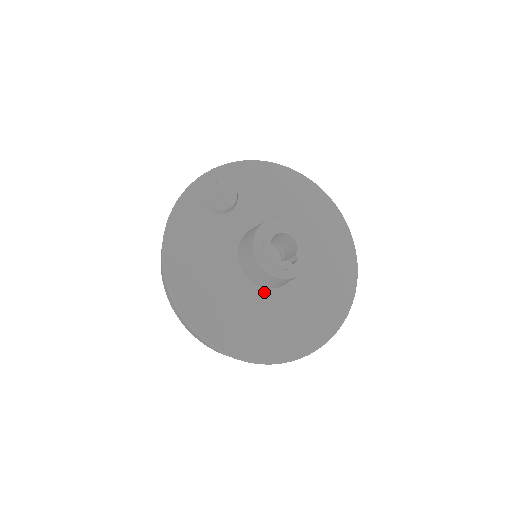
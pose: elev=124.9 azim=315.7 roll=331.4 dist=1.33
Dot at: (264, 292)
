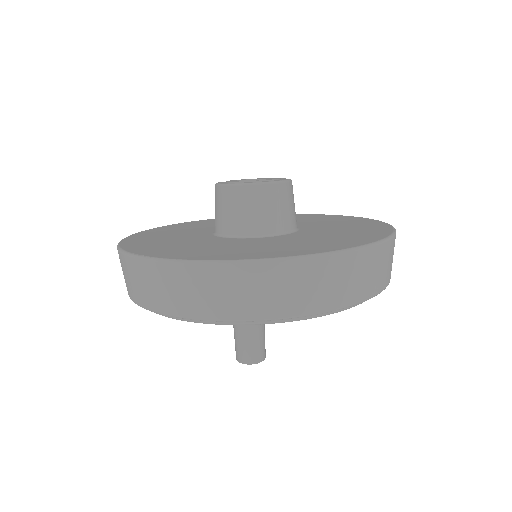
Dot at: (224, 238)
